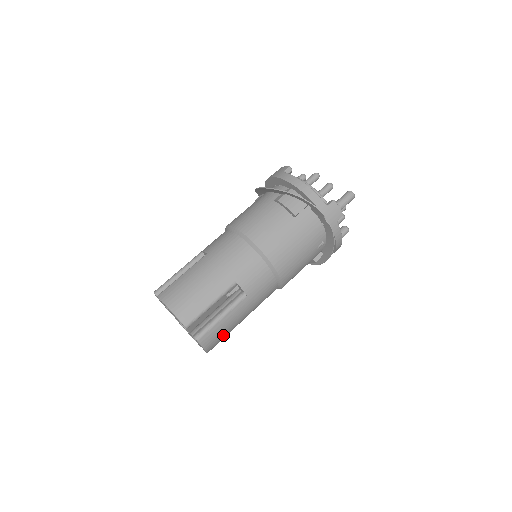
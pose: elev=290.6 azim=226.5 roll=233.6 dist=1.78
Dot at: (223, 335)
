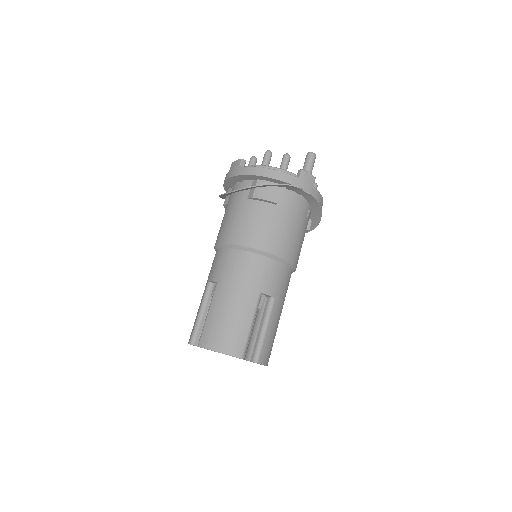
Dot at: (272, 343)
